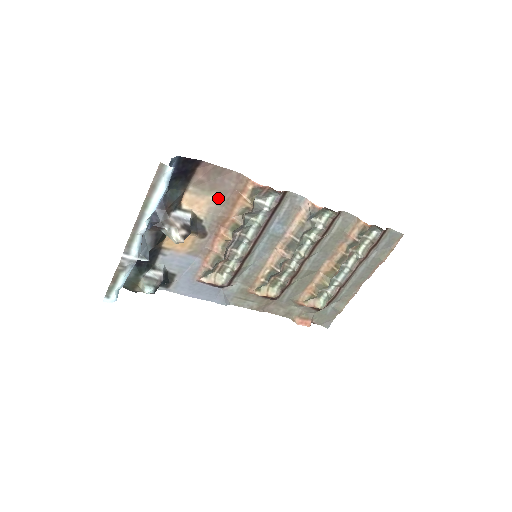
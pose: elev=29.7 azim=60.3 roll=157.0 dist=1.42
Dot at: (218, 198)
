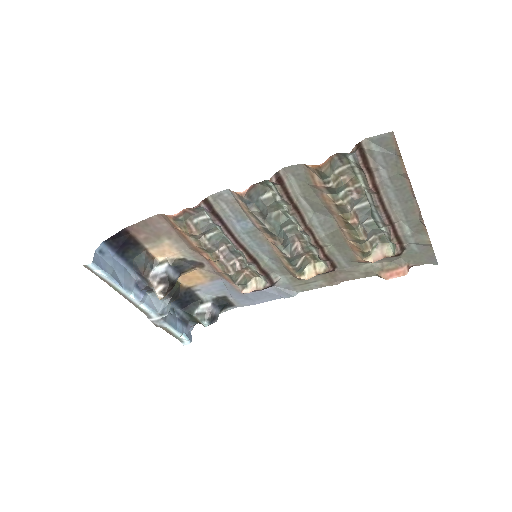
Dot at: (171, 239)
